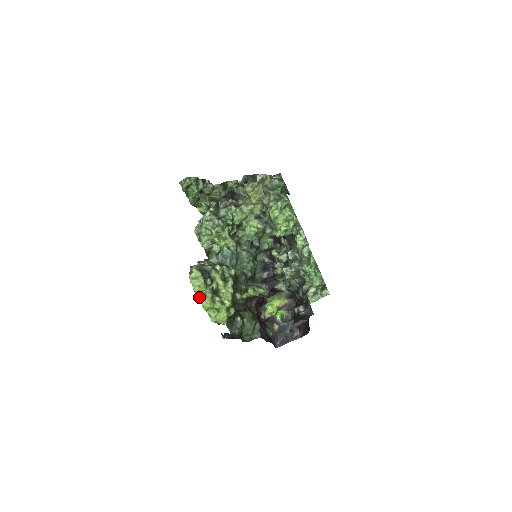
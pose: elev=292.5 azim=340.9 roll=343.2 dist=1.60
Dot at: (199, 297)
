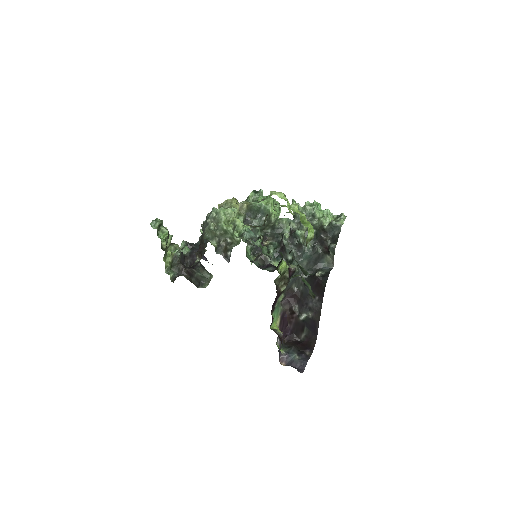
Dot at: (289, 207)
